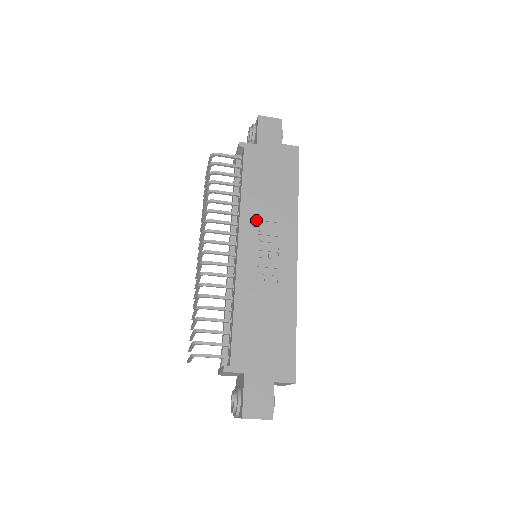
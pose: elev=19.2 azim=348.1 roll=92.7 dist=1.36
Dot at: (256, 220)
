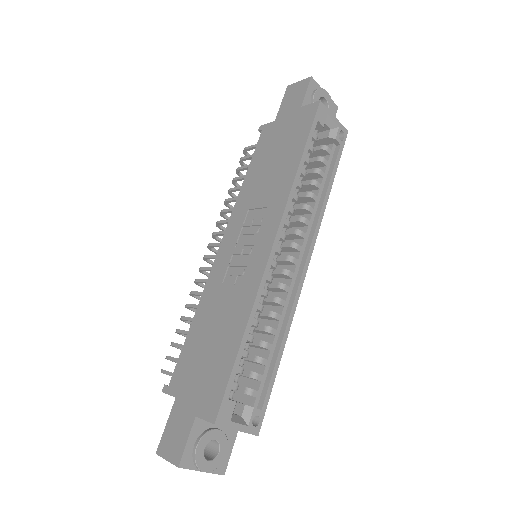
Dot at: (246, 210)
